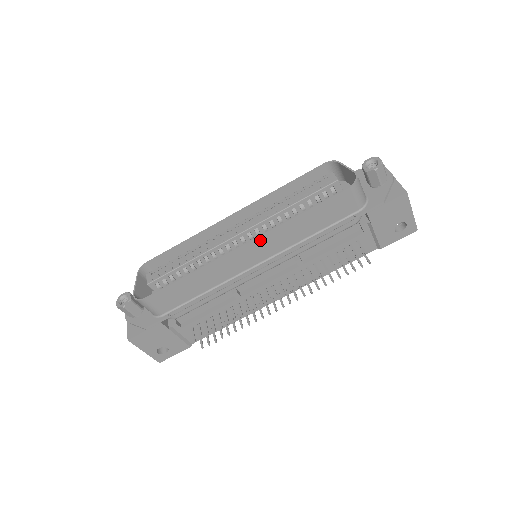
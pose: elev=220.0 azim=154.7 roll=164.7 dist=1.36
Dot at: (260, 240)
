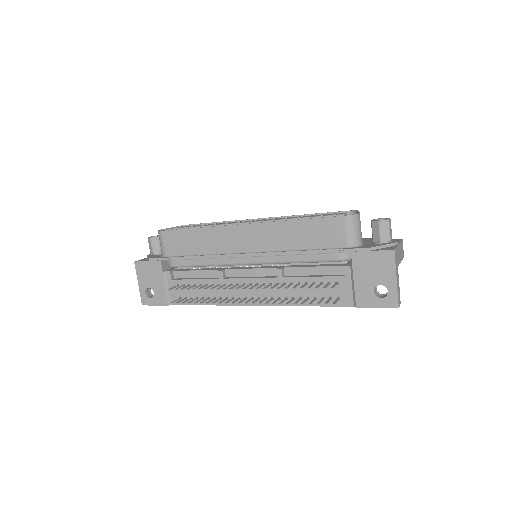
Dot at: (258, 227)
